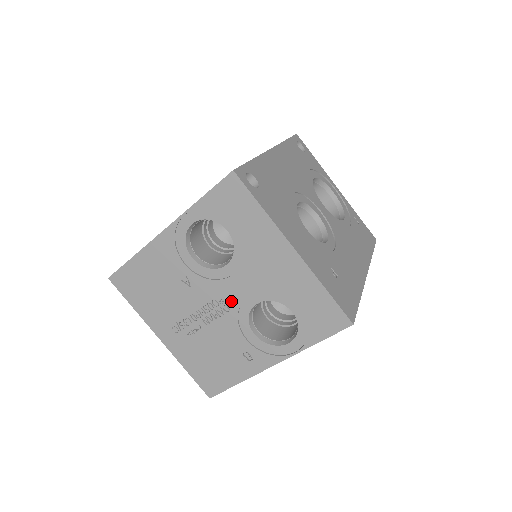
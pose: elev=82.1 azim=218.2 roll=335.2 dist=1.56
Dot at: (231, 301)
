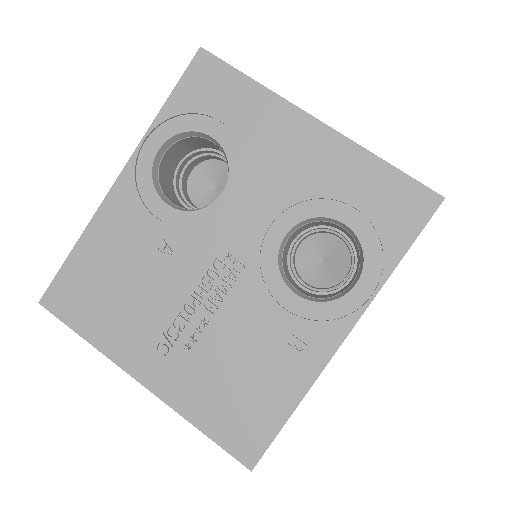
Dot at: (244, 249)
